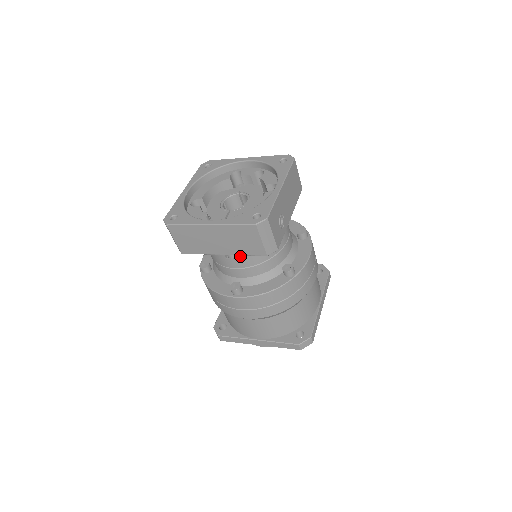
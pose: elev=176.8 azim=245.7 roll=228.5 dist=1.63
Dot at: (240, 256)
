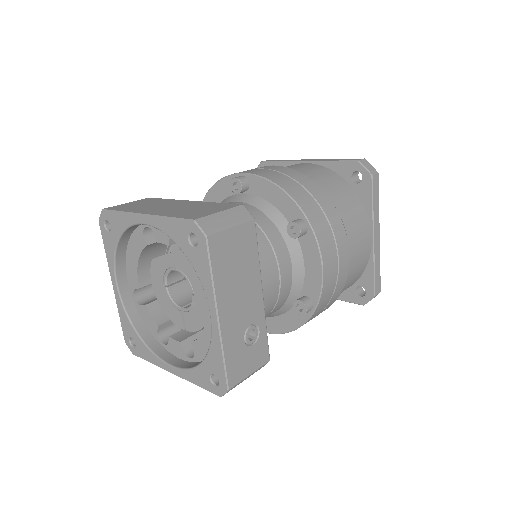
Dot at: occluded
